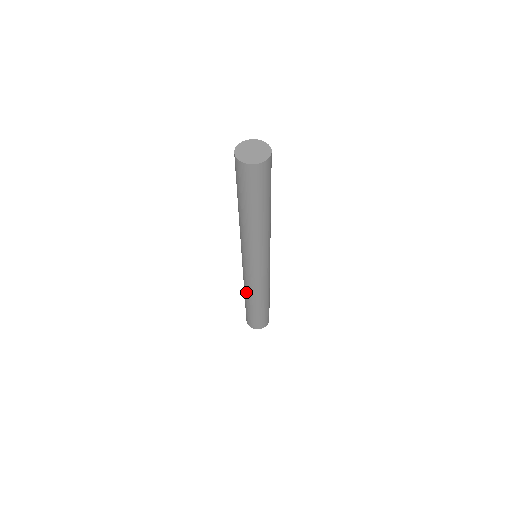
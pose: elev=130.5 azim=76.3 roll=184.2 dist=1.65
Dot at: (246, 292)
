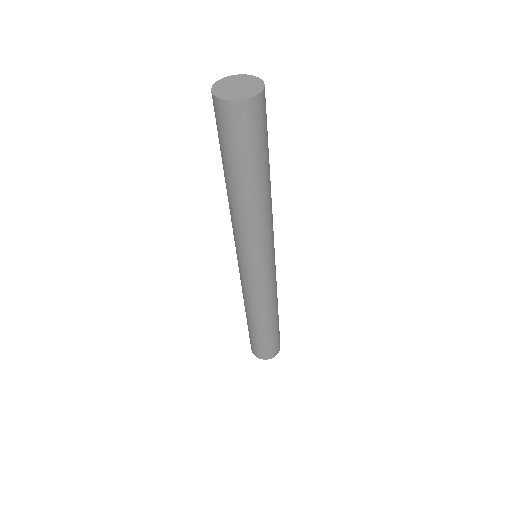
Dot at: (252, 312)
